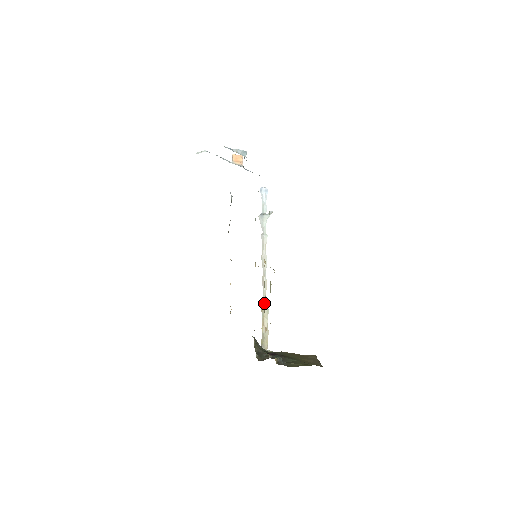
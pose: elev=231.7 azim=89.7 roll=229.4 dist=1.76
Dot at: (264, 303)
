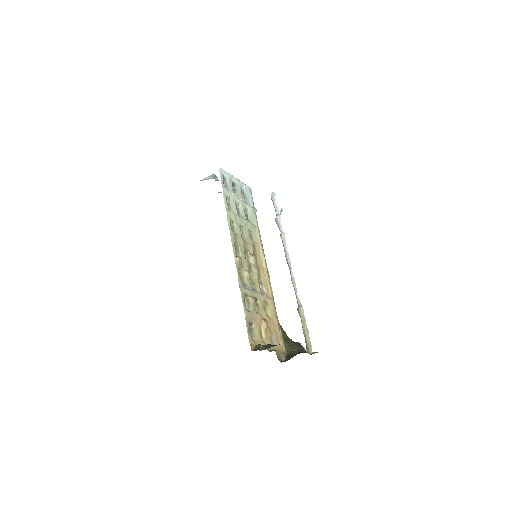
Dot at: (297, 301)
